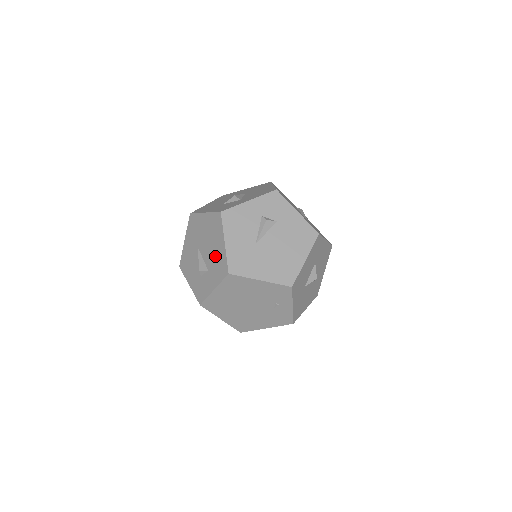
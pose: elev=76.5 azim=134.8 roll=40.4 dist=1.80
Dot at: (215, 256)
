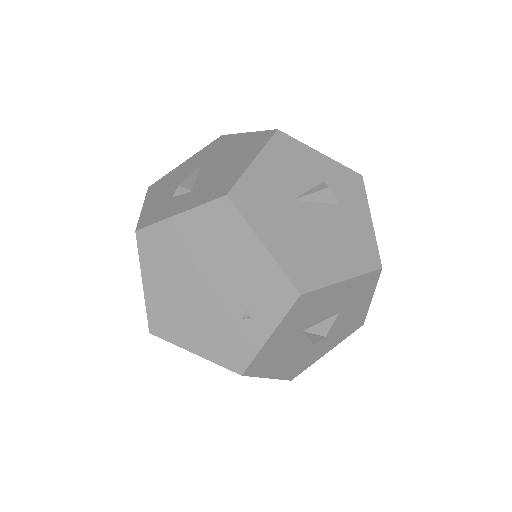
Dot at: (221, 174)
